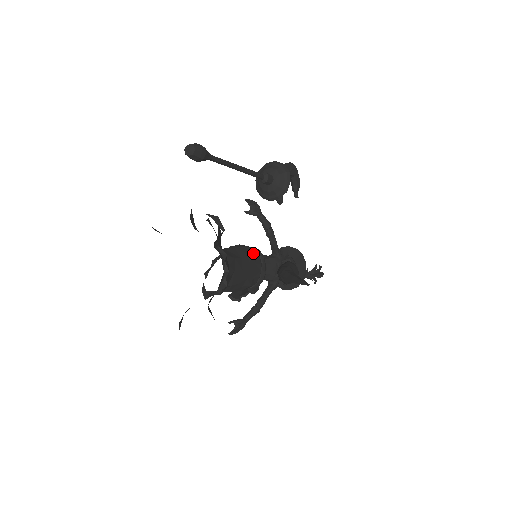
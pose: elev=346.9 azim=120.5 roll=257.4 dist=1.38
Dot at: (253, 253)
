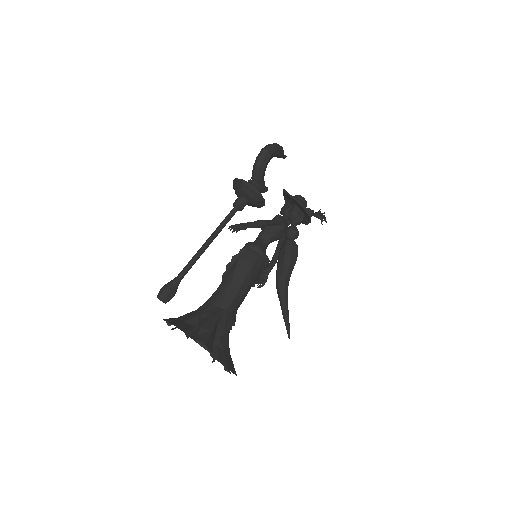
Dot at: (251, 265)
